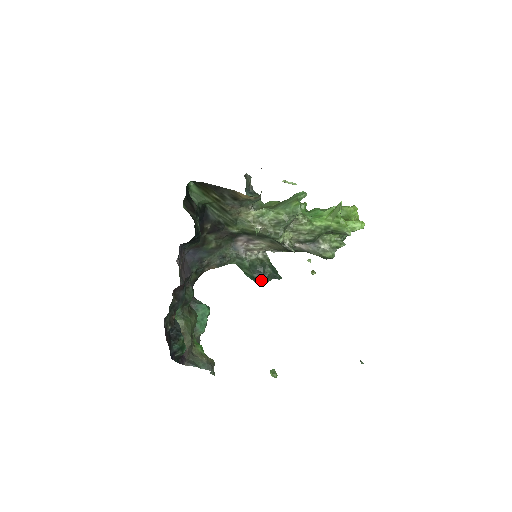
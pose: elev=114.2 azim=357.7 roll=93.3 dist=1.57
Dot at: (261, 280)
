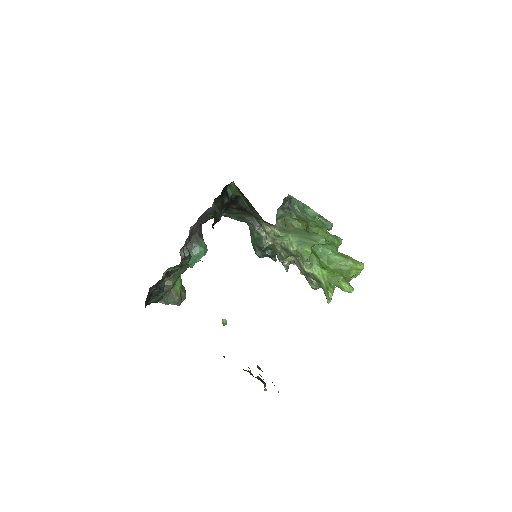
Dot at: (258, 255)
